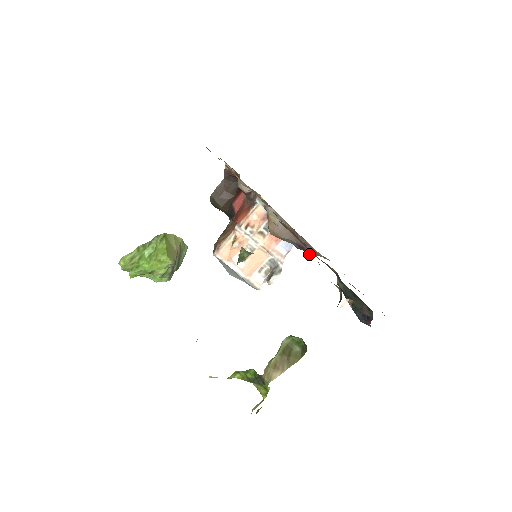
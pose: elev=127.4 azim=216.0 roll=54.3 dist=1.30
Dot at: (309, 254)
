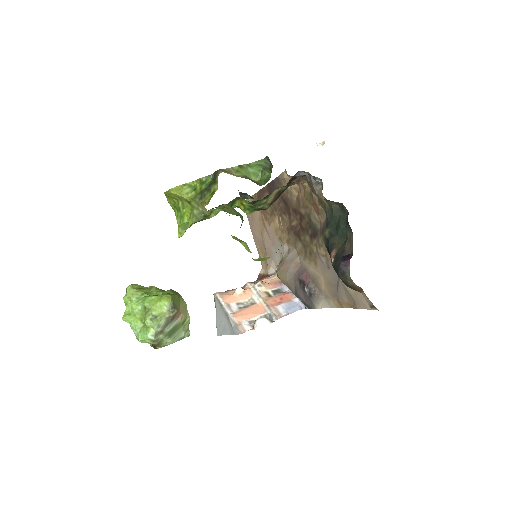
Dot at: (308, 291)
